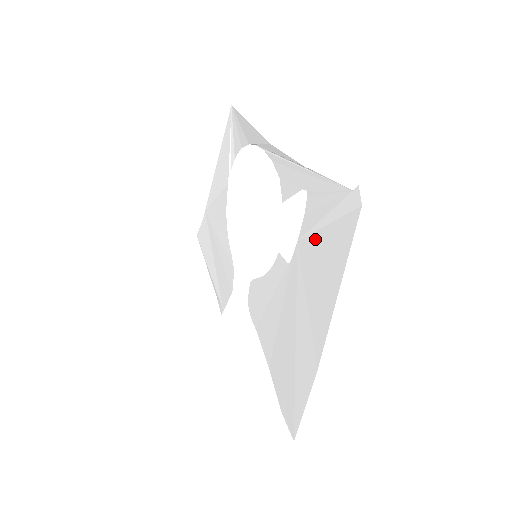
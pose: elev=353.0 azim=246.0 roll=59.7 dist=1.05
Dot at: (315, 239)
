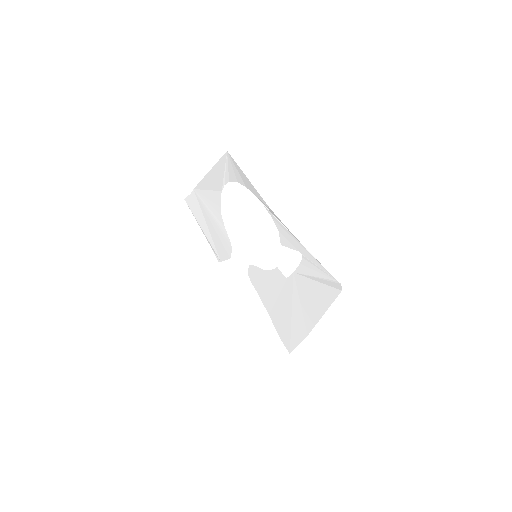
Dot at: (308, 281)
